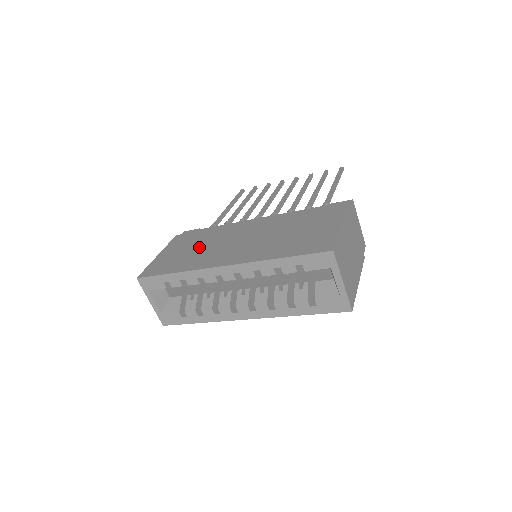
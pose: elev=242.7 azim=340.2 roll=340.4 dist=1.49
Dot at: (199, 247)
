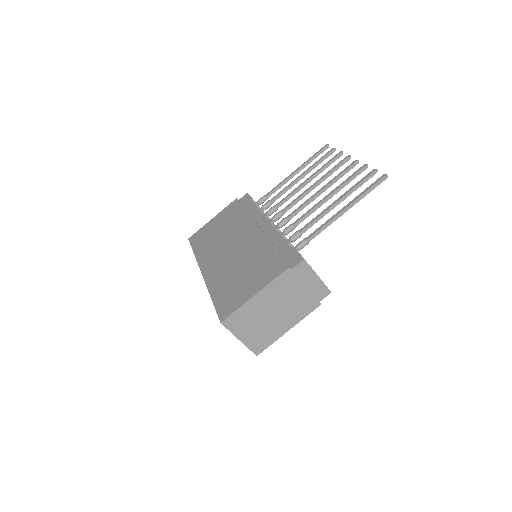
Dot at: (222, 232)
